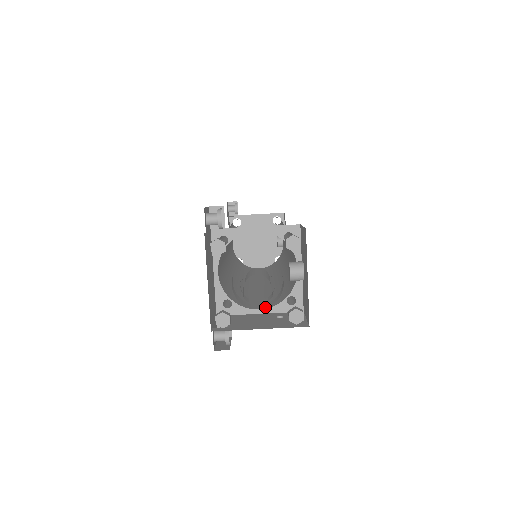
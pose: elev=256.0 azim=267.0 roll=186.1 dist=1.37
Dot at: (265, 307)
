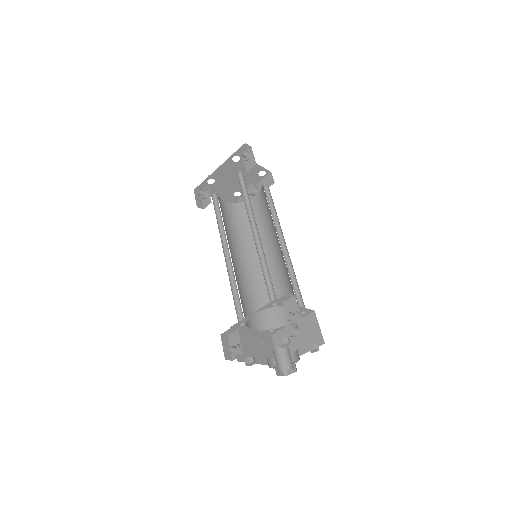
Dot at: occluded
